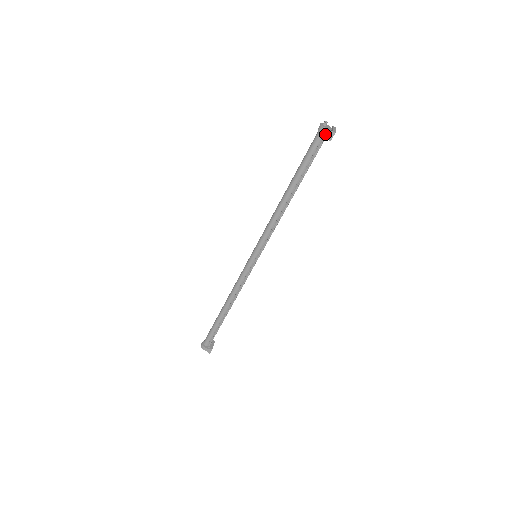
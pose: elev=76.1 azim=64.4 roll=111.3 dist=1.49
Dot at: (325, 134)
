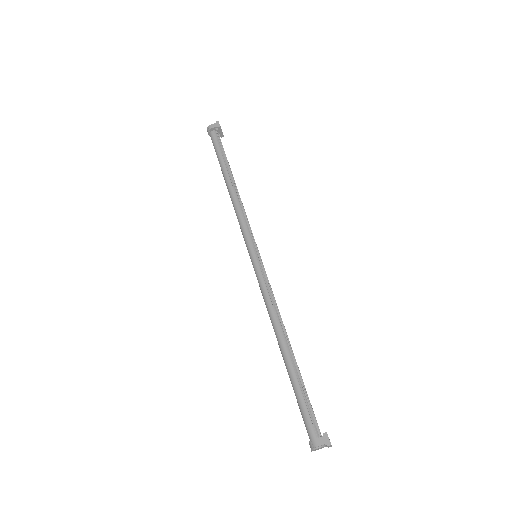
Dot at: (213, 127)
